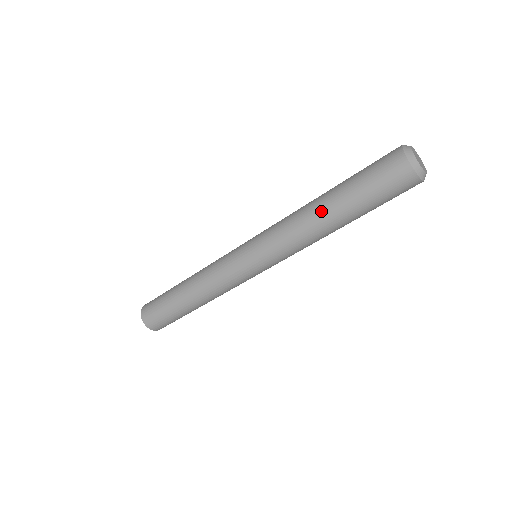
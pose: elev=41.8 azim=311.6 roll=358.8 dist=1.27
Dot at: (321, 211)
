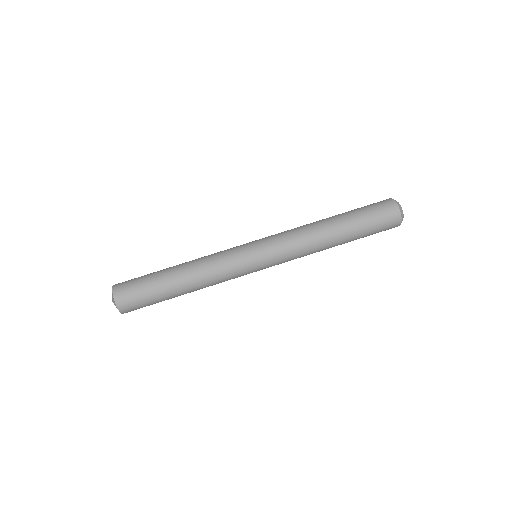
Dot at: (324, 219)
